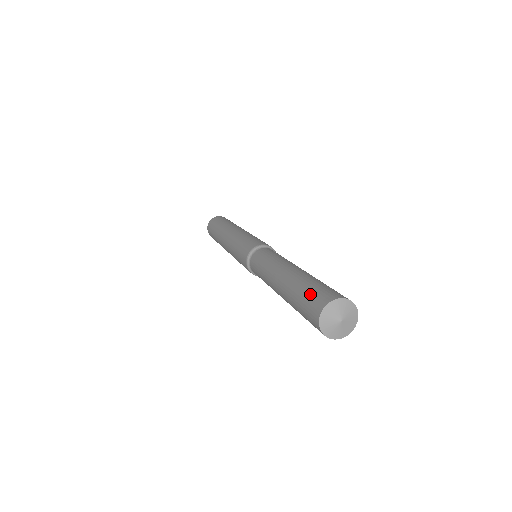
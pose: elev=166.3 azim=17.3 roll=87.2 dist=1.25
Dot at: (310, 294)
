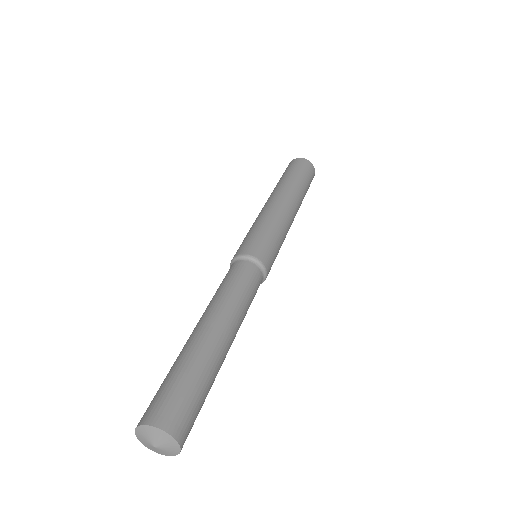
Dot at: (156, 393)
